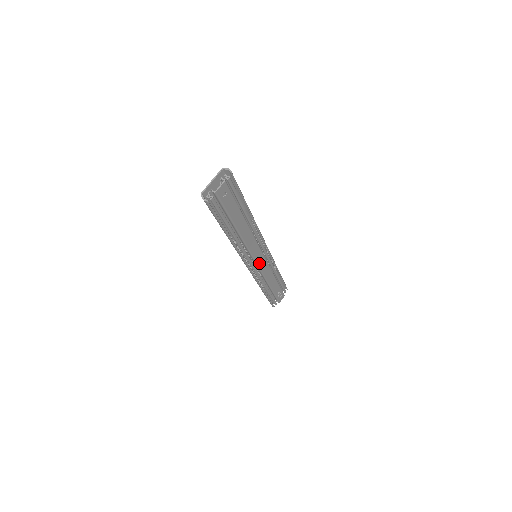
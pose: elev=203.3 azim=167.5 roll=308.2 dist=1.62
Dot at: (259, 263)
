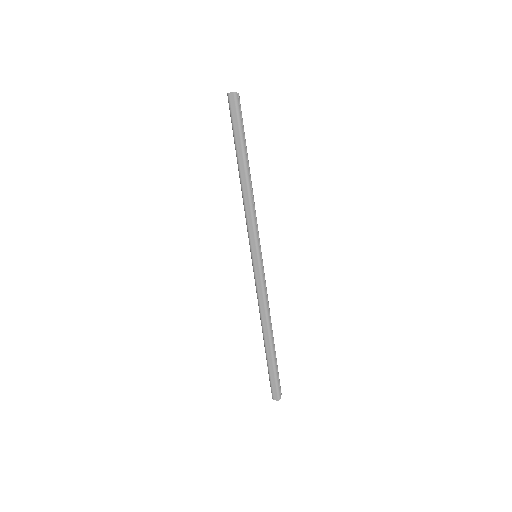
Dot at: (262, 263)
